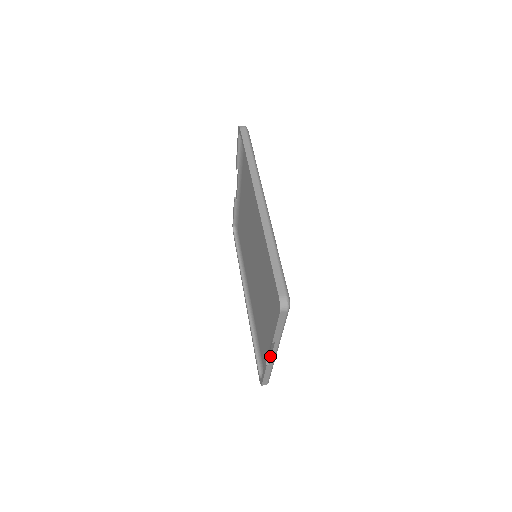
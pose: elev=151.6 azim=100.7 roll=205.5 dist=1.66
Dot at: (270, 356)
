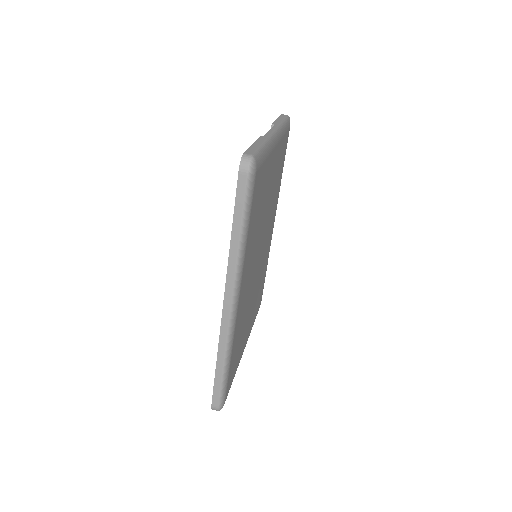
Dot at: occluded
